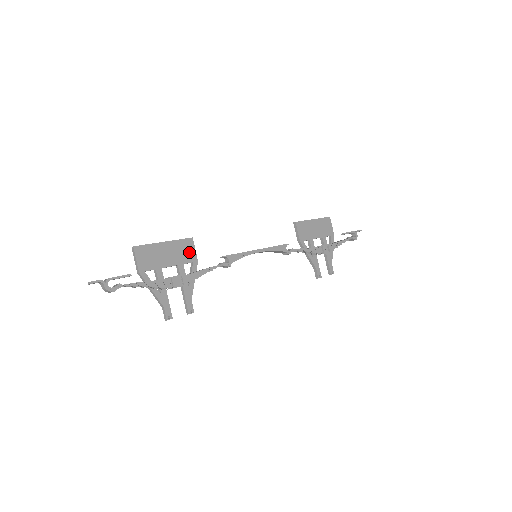
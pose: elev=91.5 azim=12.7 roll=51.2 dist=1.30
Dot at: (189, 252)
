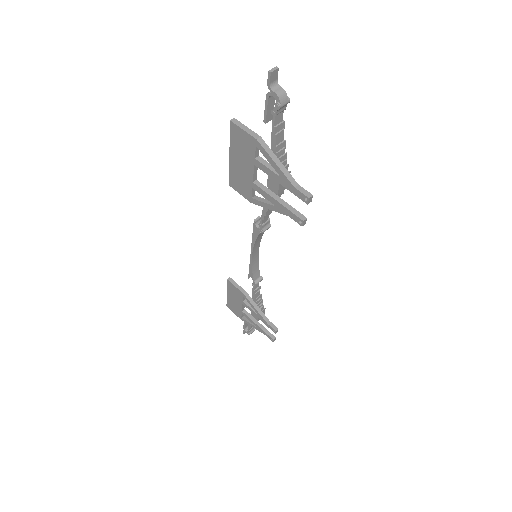
Dot at: (245, 186)
